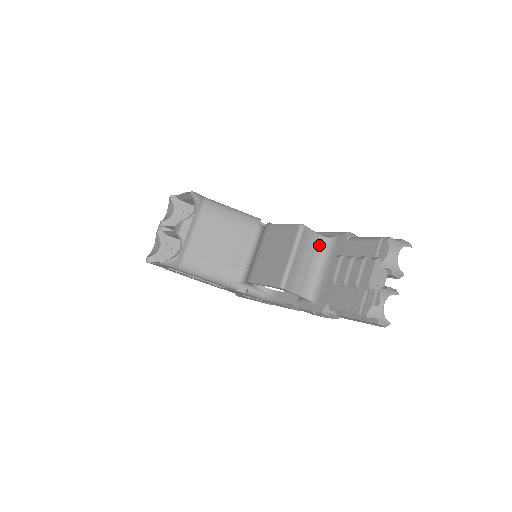
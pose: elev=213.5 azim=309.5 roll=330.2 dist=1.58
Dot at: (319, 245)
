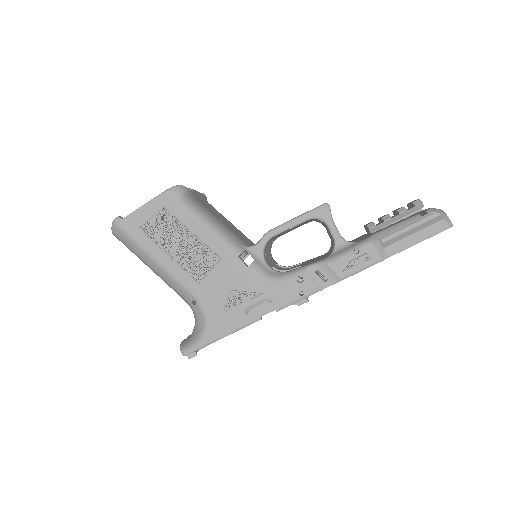
Dot at: occluded
